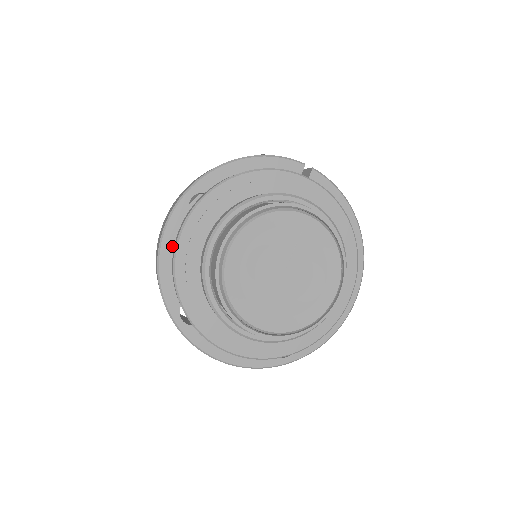
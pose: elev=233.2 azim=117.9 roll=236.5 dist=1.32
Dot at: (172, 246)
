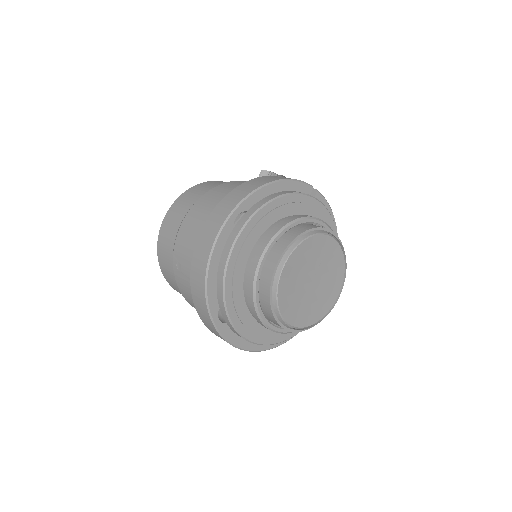
Dot at: (219, 258)
